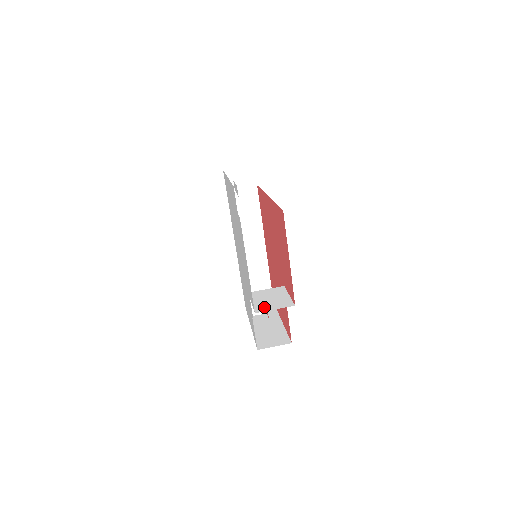
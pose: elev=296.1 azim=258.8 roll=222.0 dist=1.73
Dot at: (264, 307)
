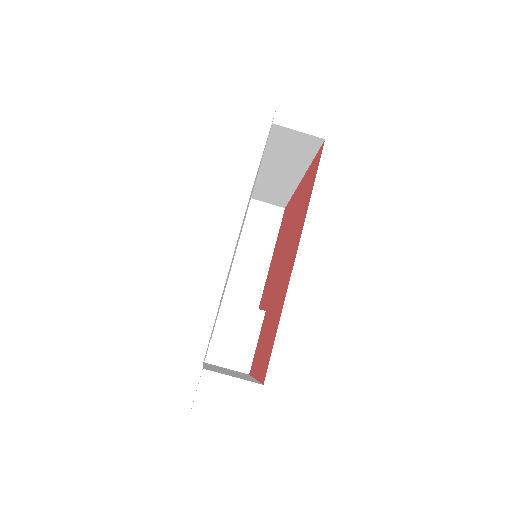
Dot at: (218, 355)
